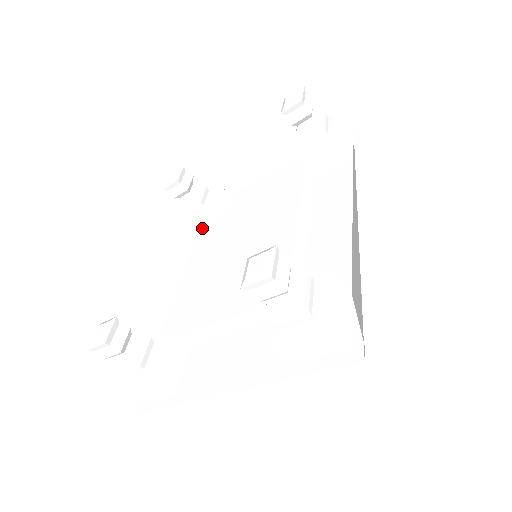
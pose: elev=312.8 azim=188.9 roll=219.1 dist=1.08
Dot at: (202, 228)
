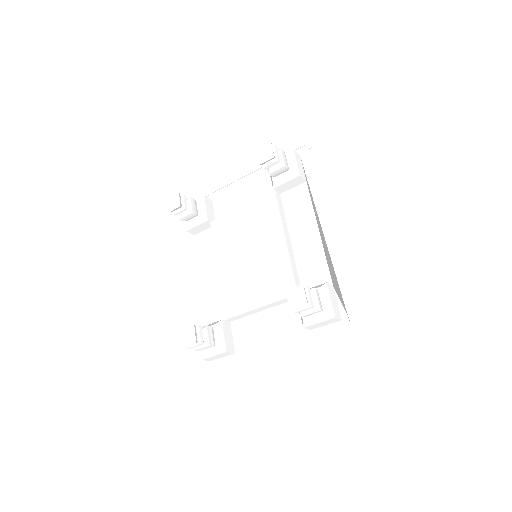
Dot at: (198, 229)
